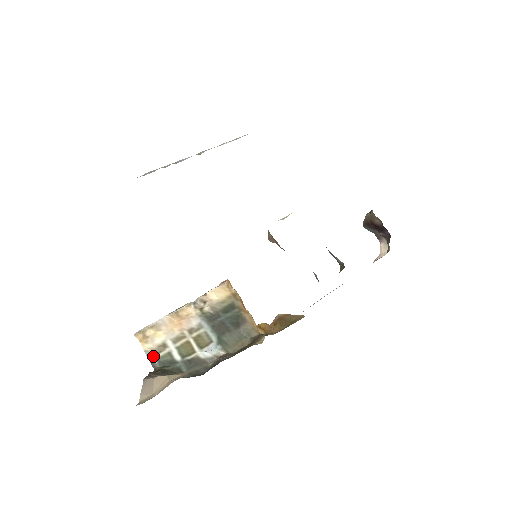
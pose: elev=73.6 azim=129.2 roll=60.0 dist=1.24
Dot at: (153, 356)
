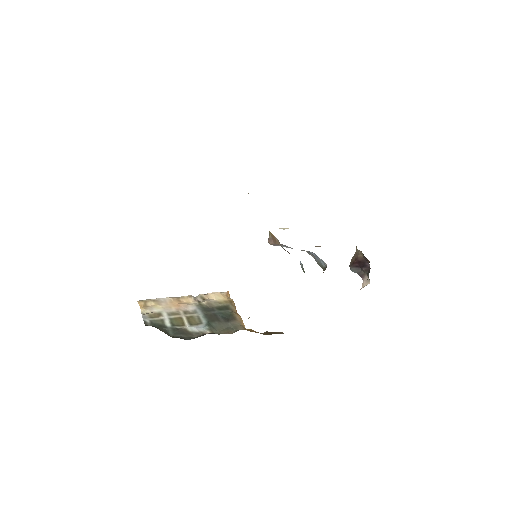
Dot at: (147, 318)
